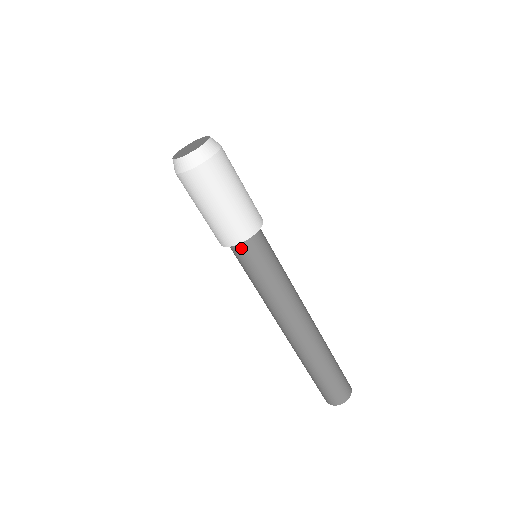
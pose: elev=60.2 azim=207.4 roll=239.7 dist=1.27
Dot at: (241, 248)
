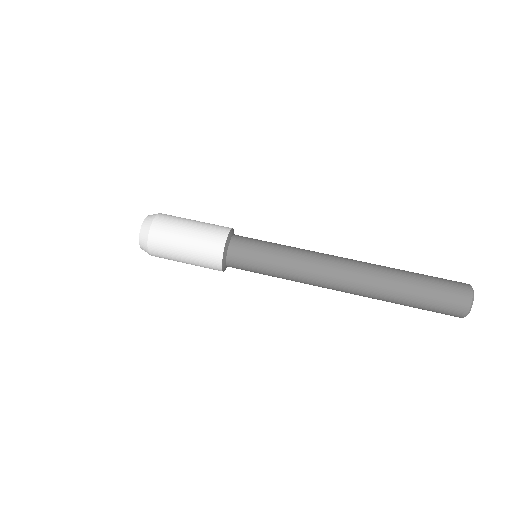
Dot at: (235, 242)
